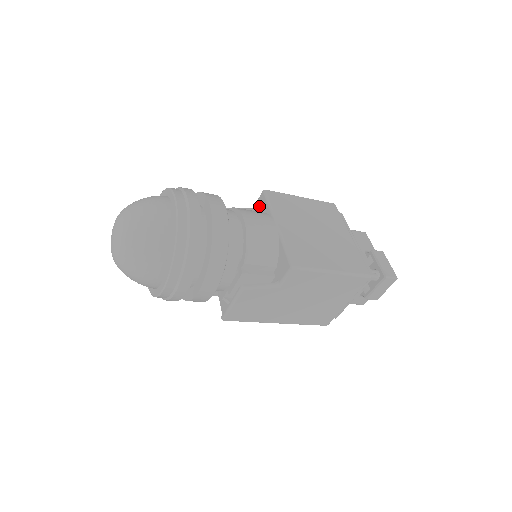
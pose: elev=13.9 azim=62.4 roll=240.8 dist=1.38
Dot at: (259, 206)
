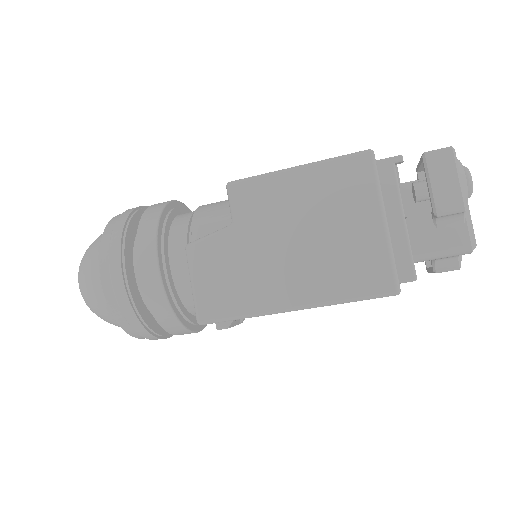
Dot at: occluded
